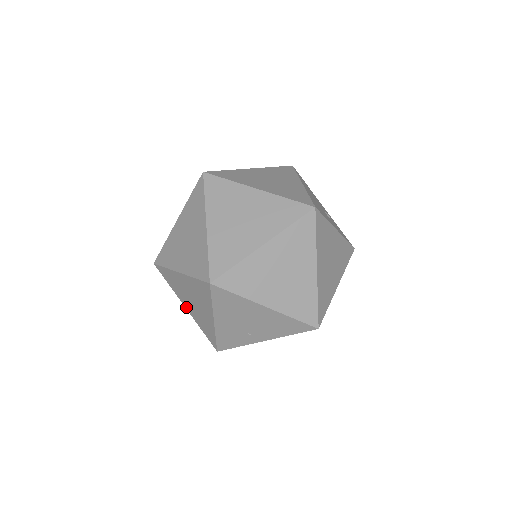
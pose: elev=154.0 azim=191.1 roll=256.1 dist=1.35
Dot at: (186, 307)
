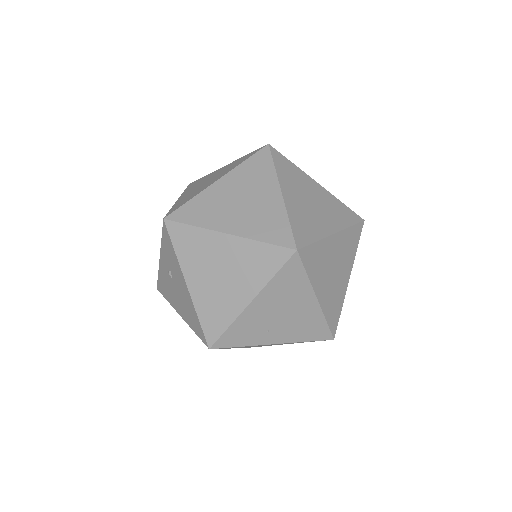
Dot at: (190, 284)
